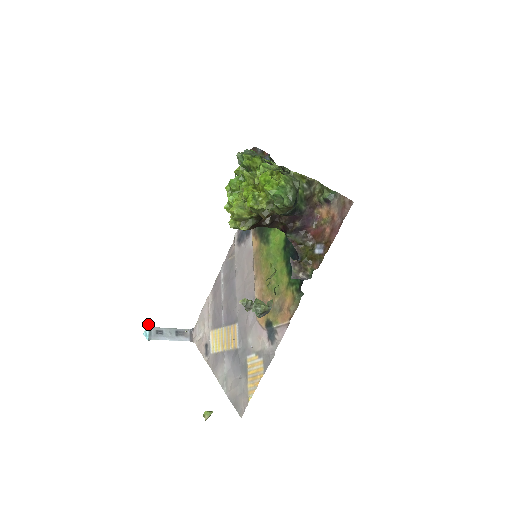
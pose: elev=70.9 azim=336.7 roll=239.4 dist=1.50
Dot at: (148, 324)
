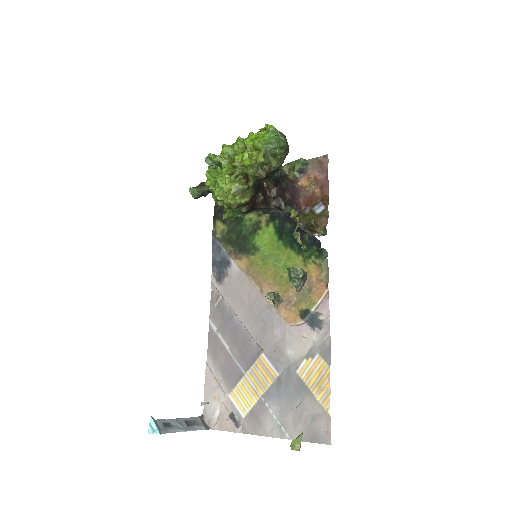
Dot at: occluded
